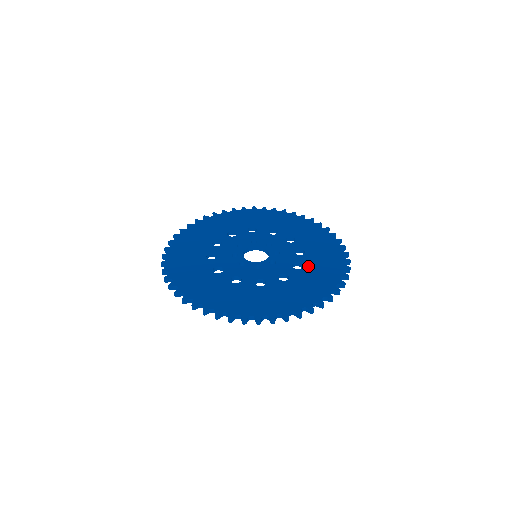
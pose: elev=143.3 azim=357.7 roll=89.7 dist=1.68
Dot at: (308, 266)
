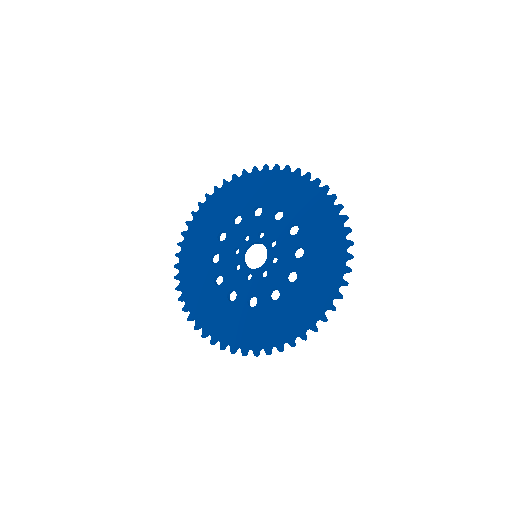
Dot at: (309, 248)
